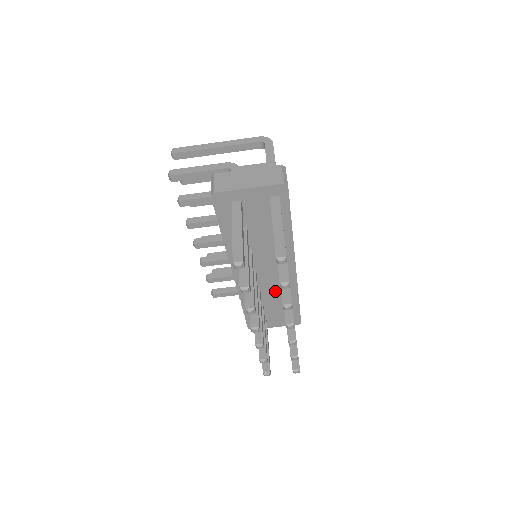
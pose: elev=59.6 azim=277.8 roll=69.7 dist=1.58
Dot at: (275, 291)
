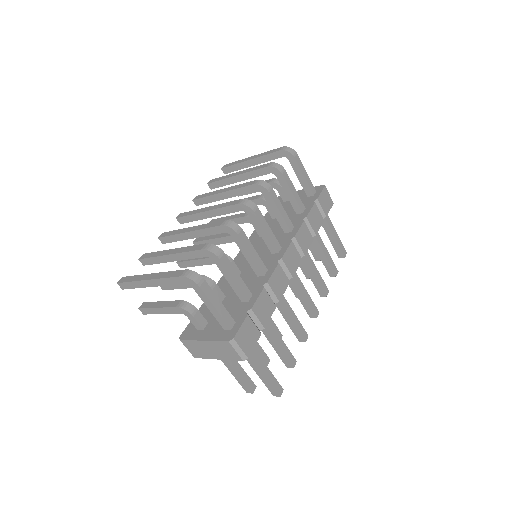
Dot at: occluded
